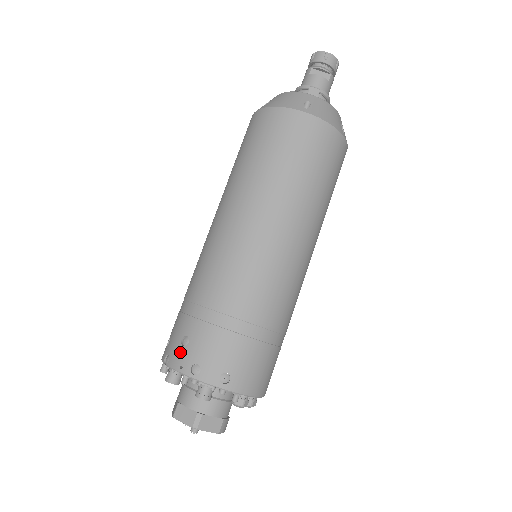
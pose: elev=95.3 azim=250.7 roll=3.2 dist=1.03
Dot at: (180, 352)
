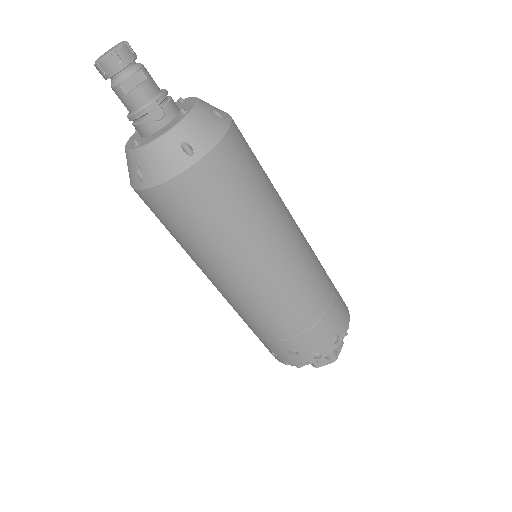
Dot at: (297, 358)
